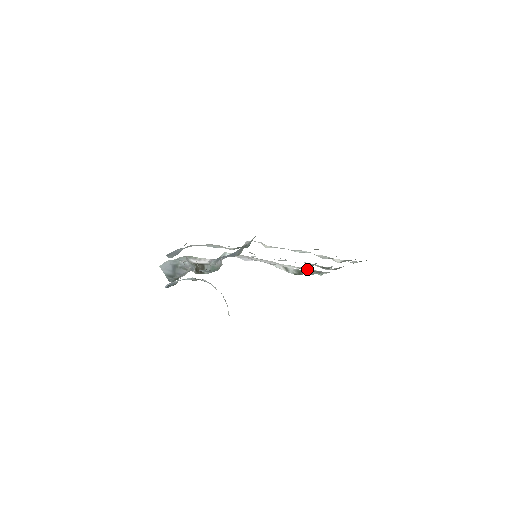
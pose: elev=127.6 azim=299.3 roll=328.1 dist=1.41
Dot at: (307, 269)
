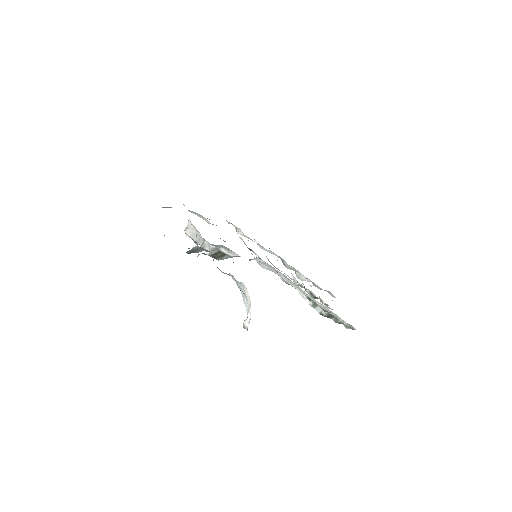
Dot at: (328, 309)
